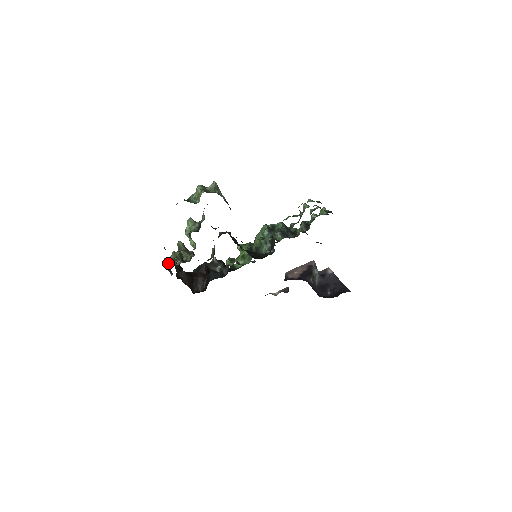
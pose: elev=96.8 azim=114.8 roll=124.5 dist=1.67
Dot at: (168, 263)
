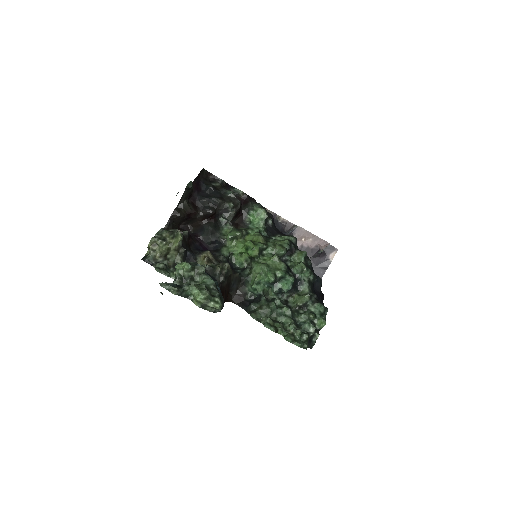
Dot at: (151, 248)
